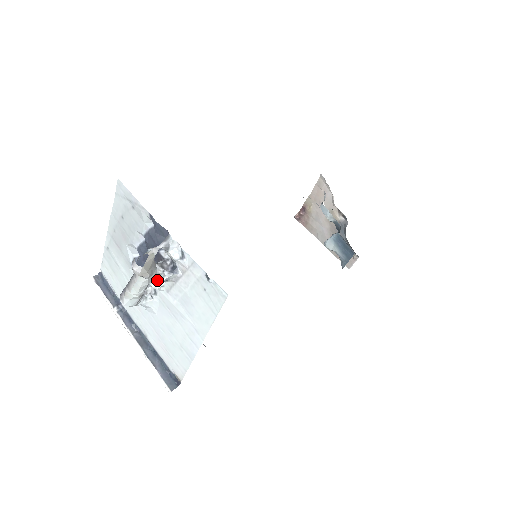
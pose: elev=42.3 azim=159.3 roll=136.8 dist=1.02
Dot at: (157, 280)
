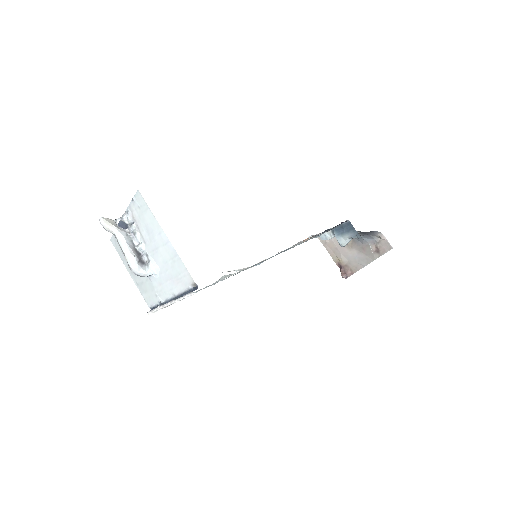
Dot at: (137, 243)
